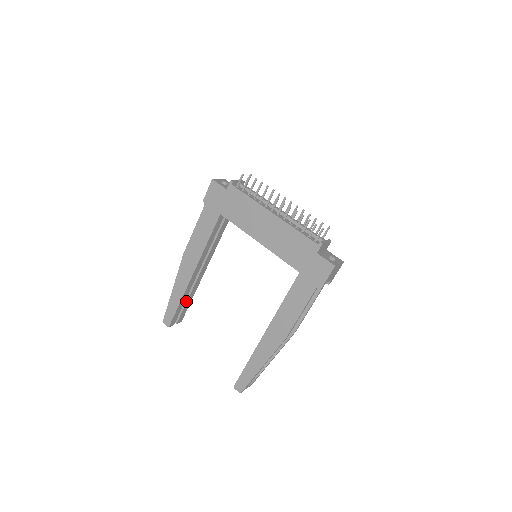
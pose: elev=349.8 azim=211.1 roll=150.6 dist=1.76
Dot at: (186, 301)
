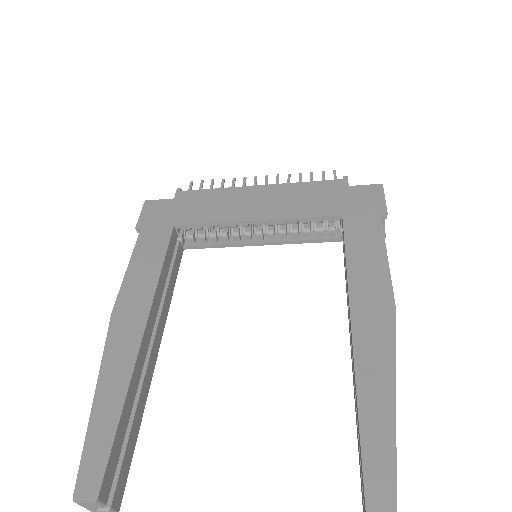
Dot at: (129, 425)
